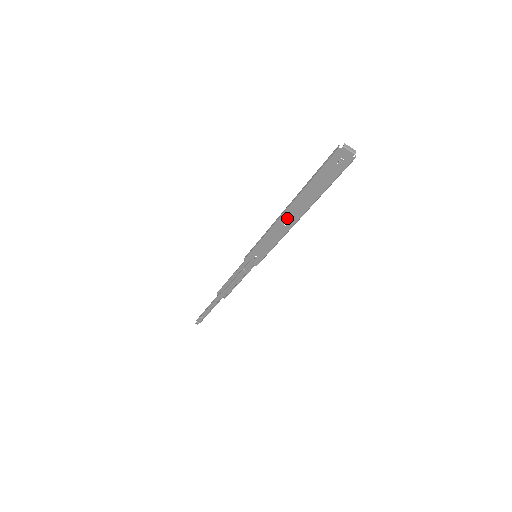
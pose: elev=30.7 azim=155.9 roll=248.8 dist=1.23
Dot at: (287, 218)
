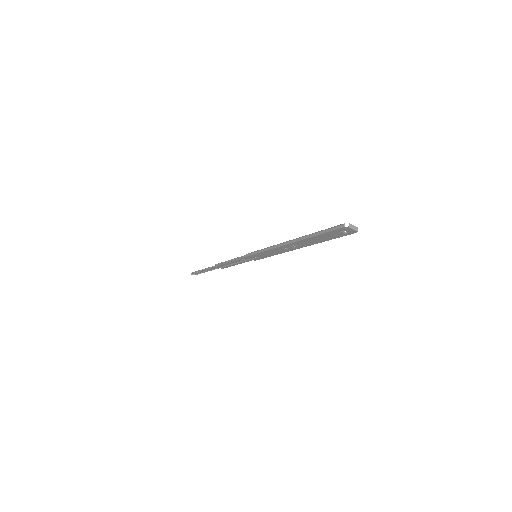
Dot at: (289, 246)
